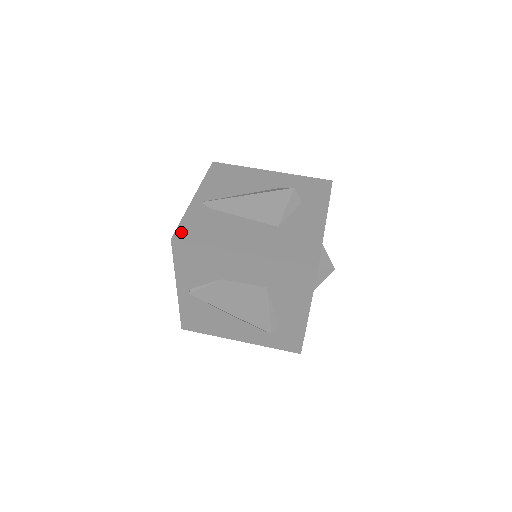
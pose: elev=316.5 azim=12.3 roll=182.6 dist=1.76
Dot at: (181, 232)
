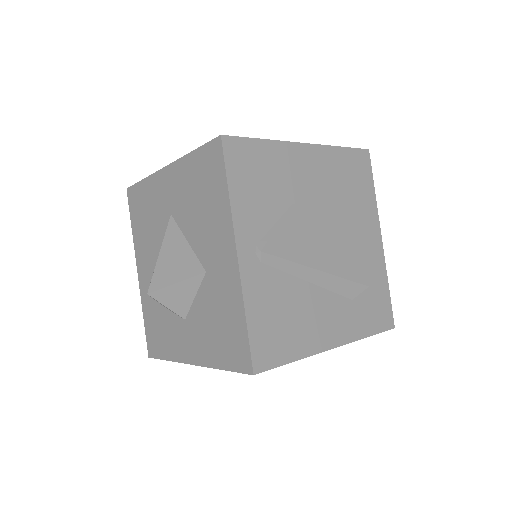
Dot at: occluded
